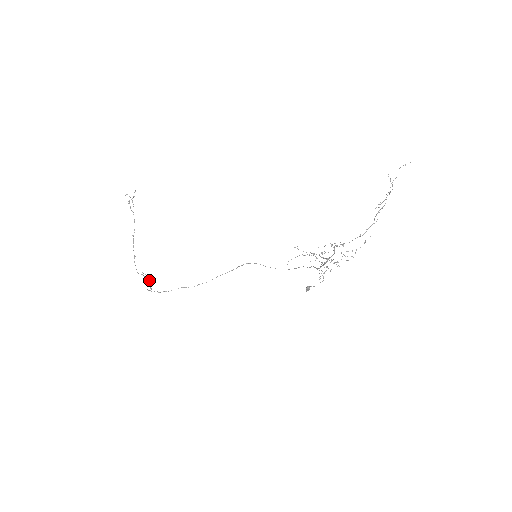
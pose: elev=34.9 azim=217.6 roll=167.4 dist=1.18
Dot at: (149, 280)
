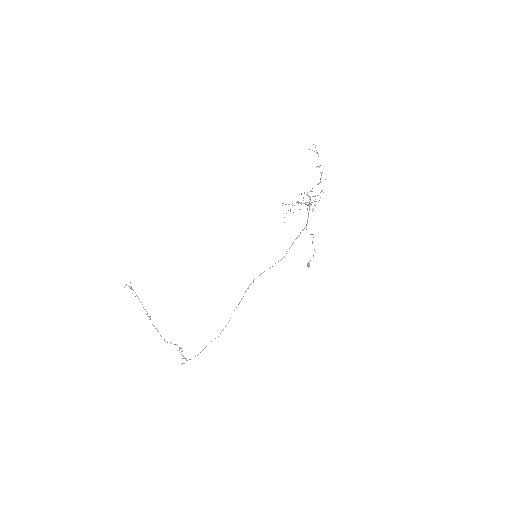
Dot at: occluded
